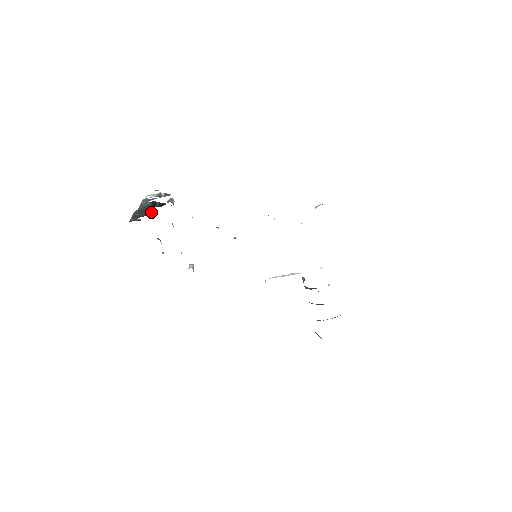
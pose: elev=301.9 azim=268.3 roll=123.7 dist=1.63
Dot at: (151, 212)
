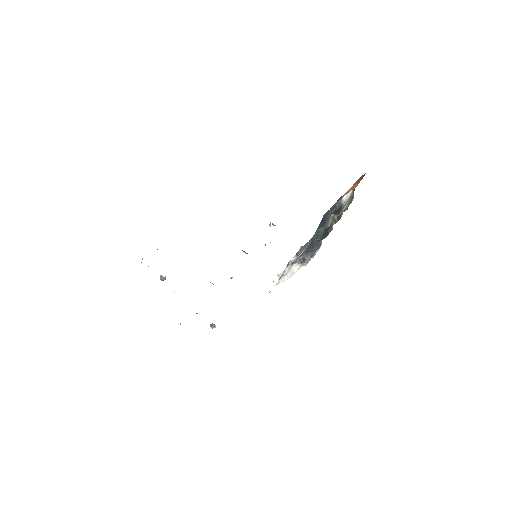
Dot at: occluded
